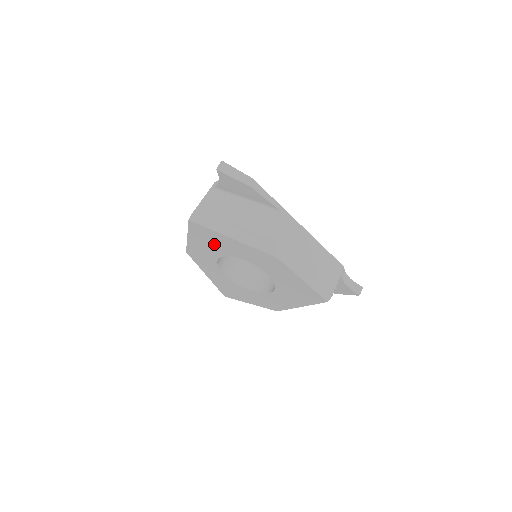
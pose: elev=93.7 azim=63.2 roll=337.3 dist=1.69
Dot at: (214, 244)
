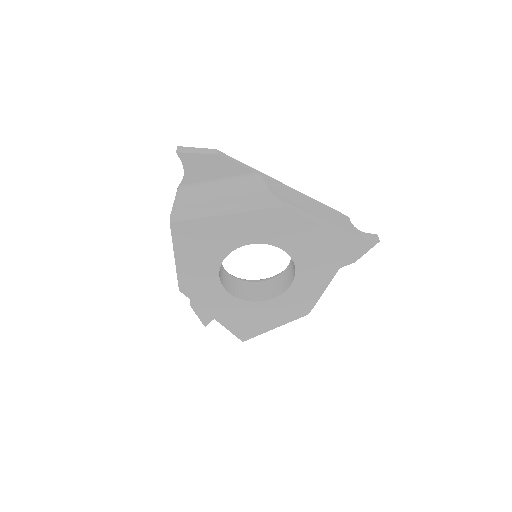
Dot at: (208, 244)
